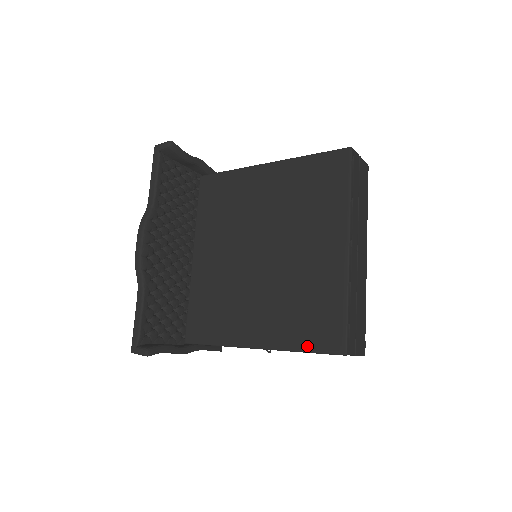
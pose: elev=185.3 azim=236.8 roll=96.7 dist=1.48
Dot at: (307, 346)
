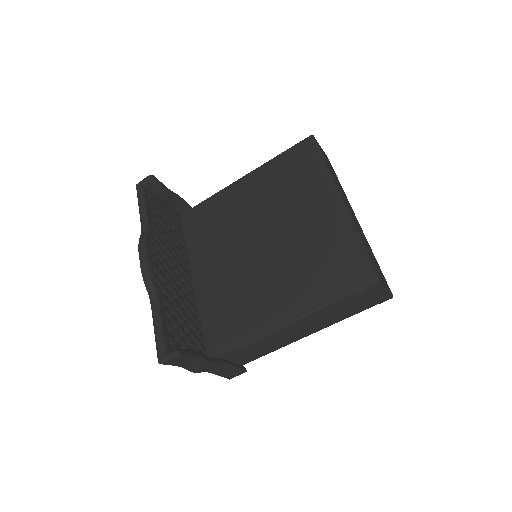
Dot at: (339, 293)
